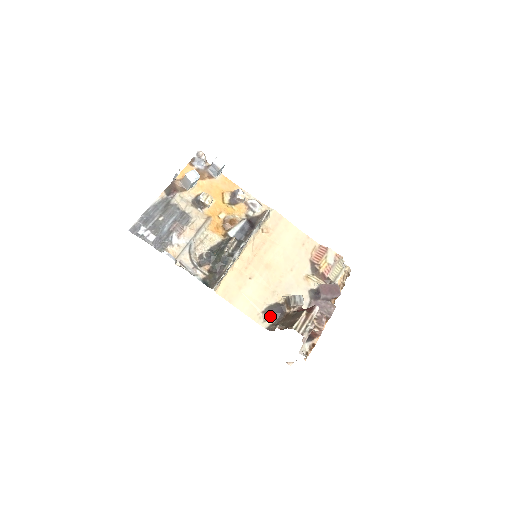
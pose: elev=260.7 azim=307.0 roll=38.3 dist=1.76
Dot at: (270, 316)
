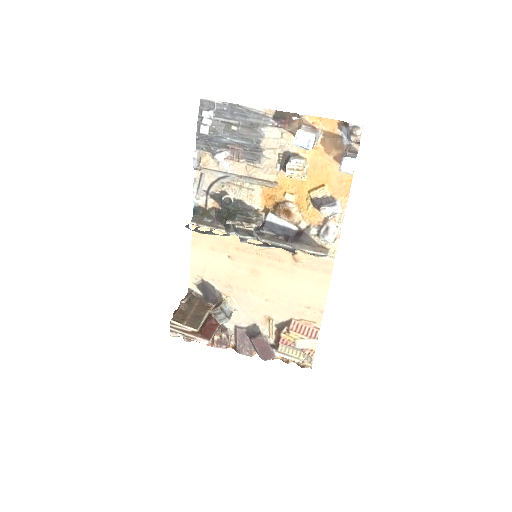
Dot at: (203, 289)
